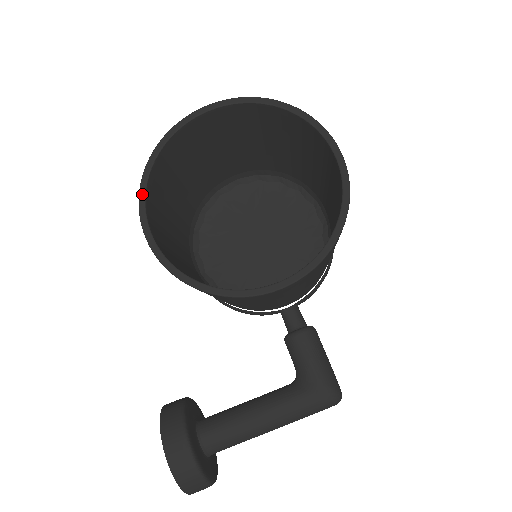
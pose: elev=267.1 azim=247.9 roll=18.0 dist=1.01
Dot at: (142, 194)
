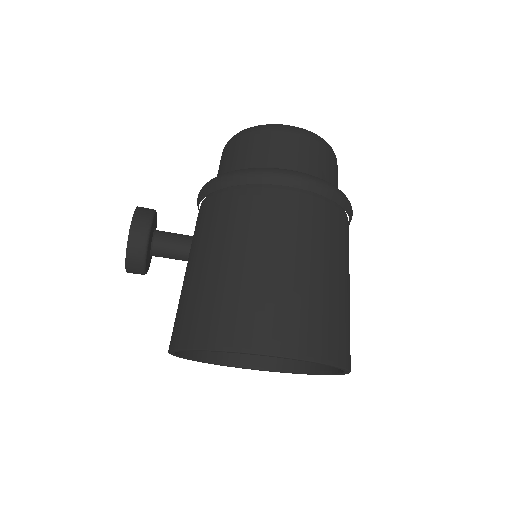
Dot at: occluded
